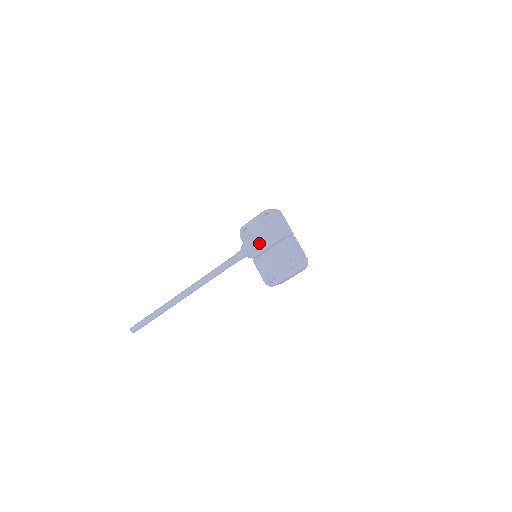
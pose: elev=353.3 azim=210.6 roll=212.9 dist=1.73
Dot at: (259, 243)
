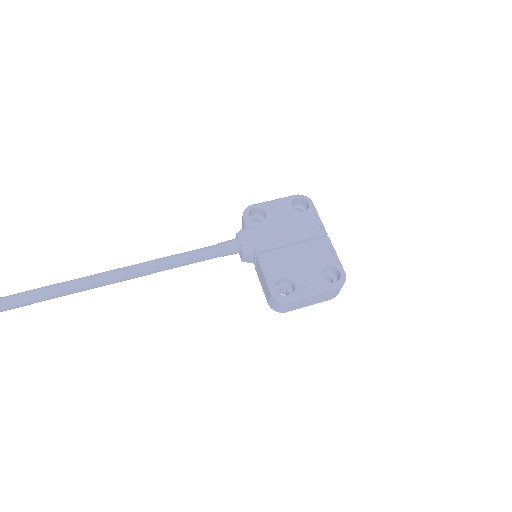
Dot at: (277, 232)
